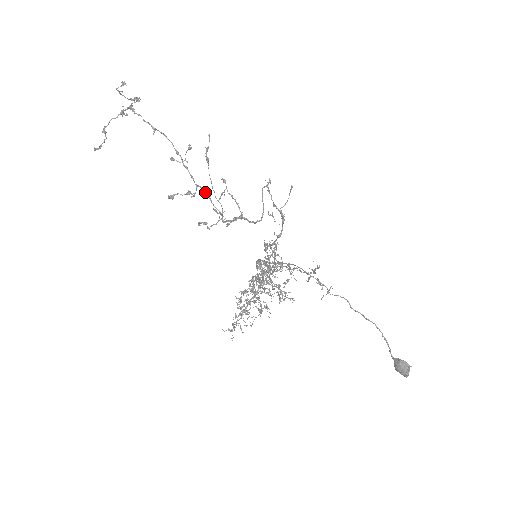
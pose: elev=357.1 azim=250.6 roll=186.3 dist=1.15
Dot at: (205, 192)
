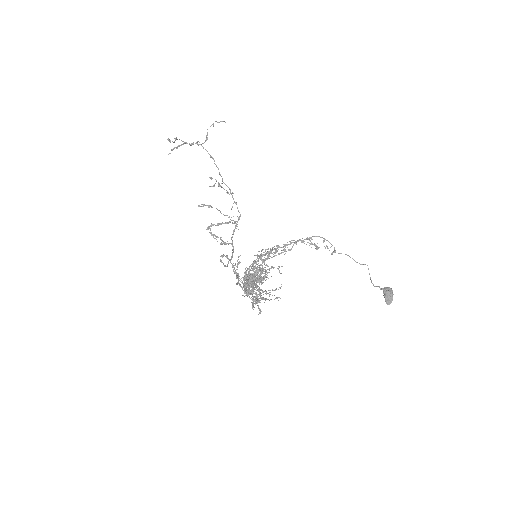
Dot at: occluded
